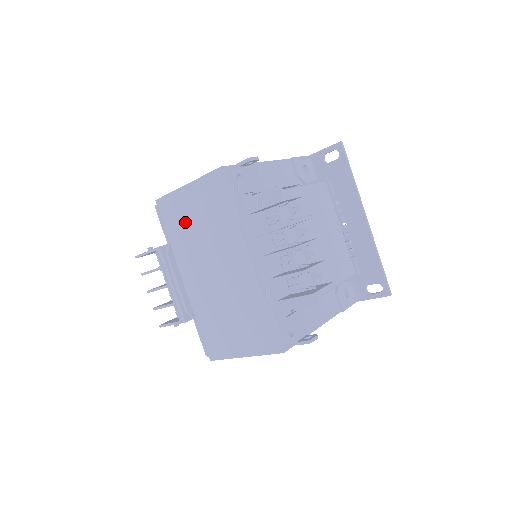
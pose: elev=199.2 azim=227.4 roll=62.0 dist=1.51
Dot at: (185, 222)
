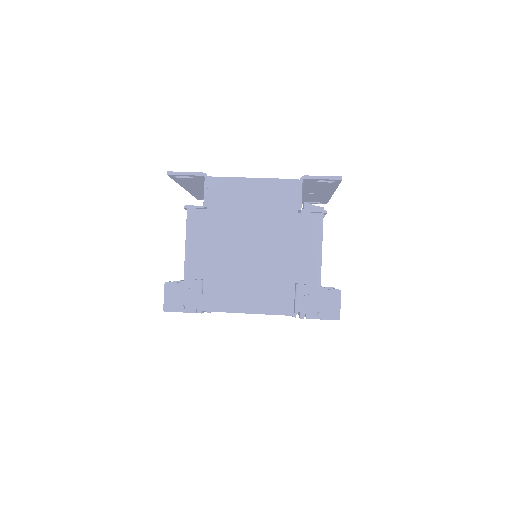
Dot at: occluded
